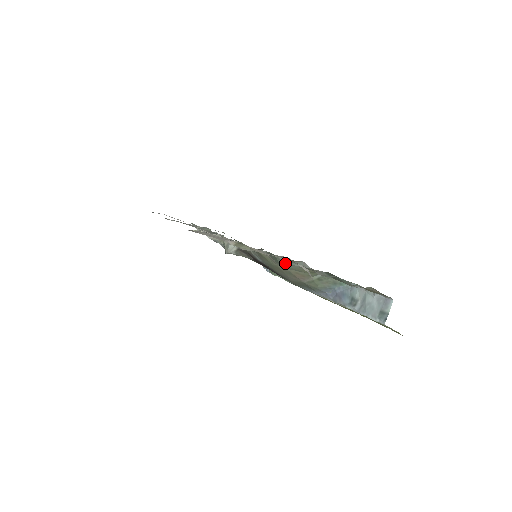
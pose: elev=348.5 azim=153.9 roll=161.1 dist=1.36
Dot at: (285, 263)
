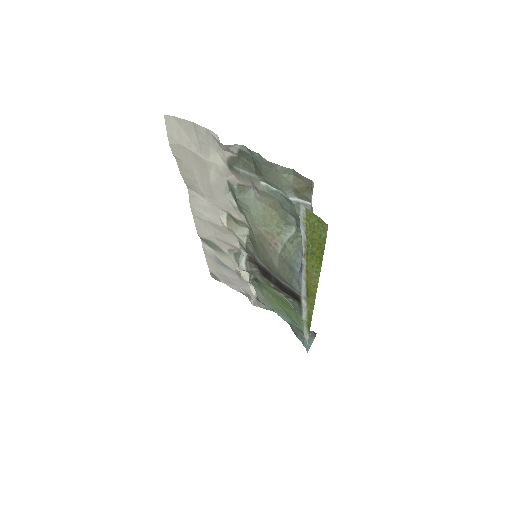
Dot at: (240, 196)
